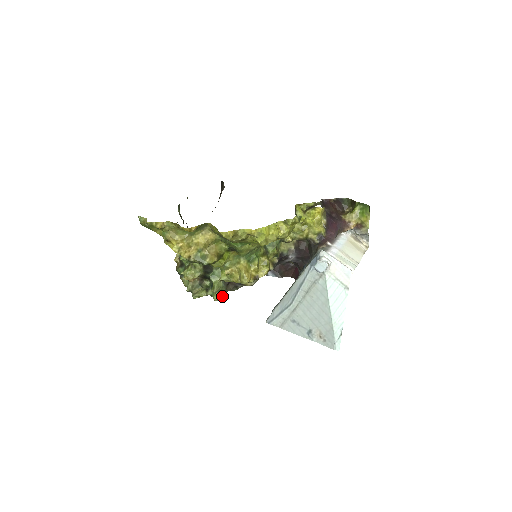
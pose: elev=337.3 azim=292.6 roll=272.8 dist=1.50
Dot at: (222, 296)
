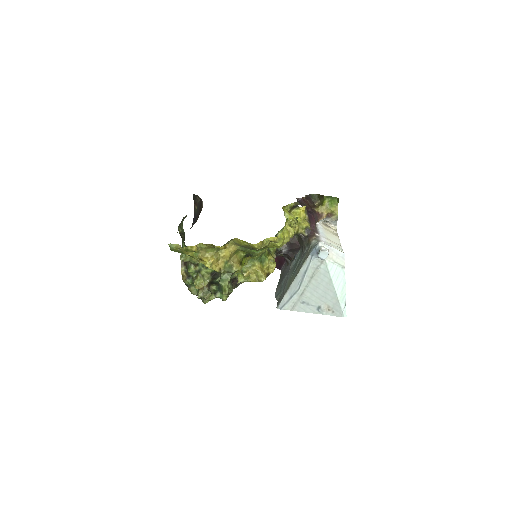
Dot at: occluded
